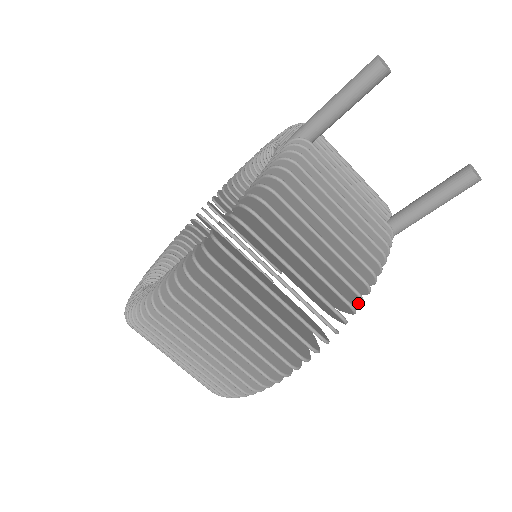
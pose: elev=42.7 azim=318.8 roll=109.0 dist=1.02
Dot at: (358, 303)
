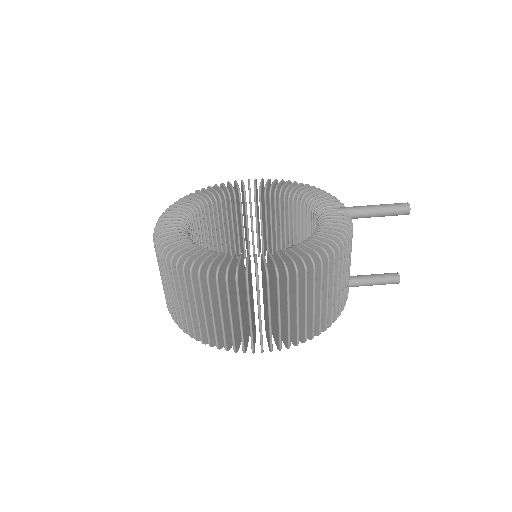
Dot at: occluded
